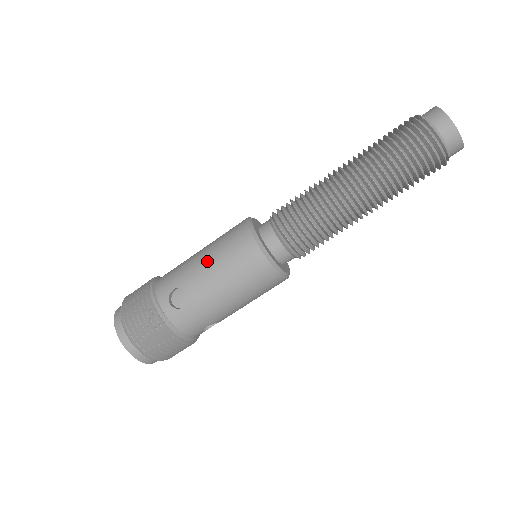
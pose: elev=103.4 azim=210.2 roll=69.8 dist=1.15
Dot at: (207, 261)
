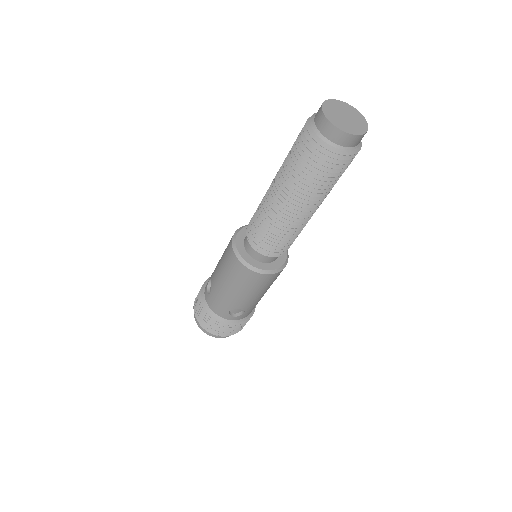
Dot at: (220, 259)
